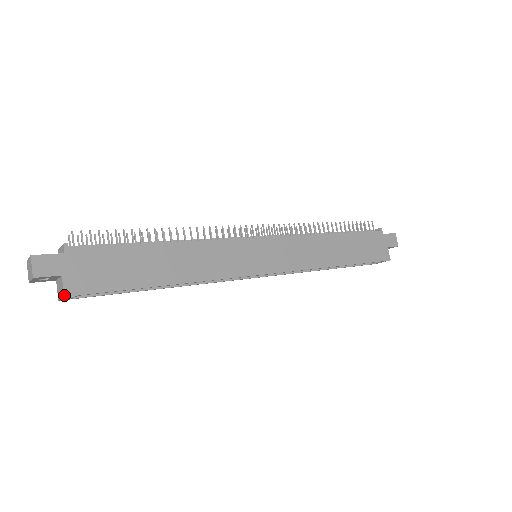
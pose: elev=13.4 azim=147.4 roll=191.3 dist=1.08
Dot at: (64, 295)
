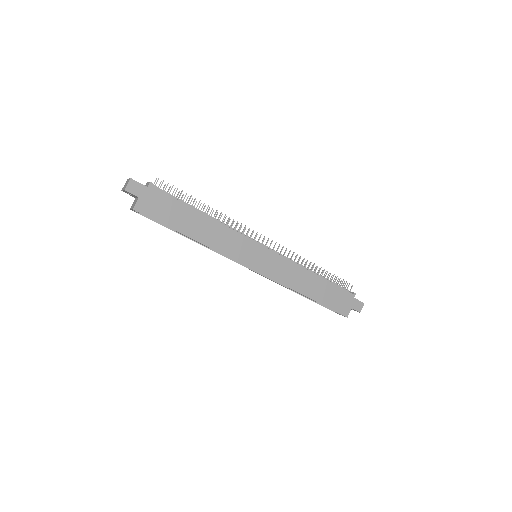
Dot at: (134, 208)
